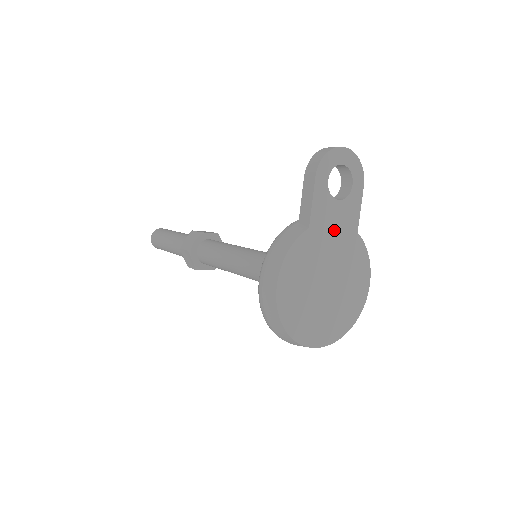
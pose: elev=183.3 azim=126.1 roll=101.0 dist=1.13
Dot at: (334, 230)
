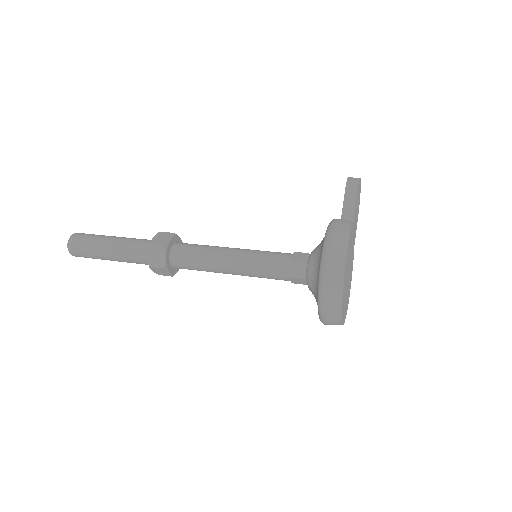
Dot at: (354, 234)
